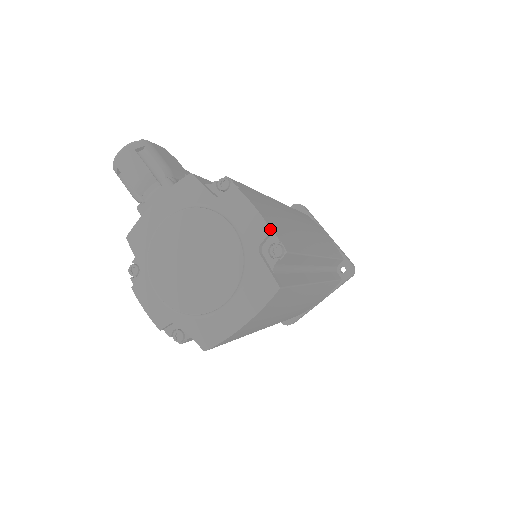
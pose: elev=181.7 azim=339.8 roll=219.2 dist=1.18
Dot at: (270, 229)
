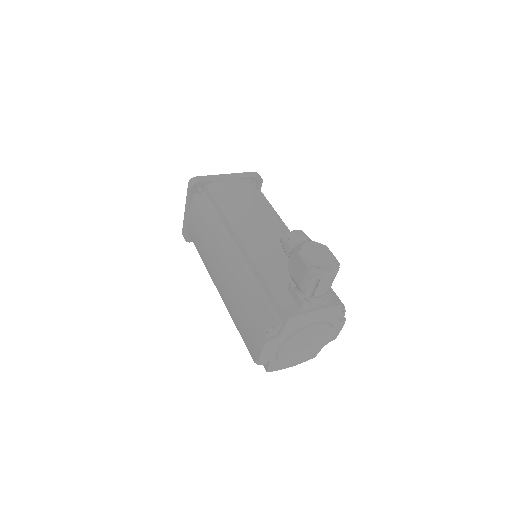
Dot at: occluded
